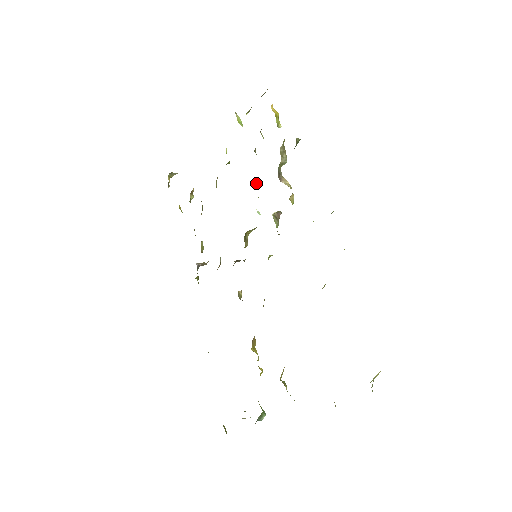
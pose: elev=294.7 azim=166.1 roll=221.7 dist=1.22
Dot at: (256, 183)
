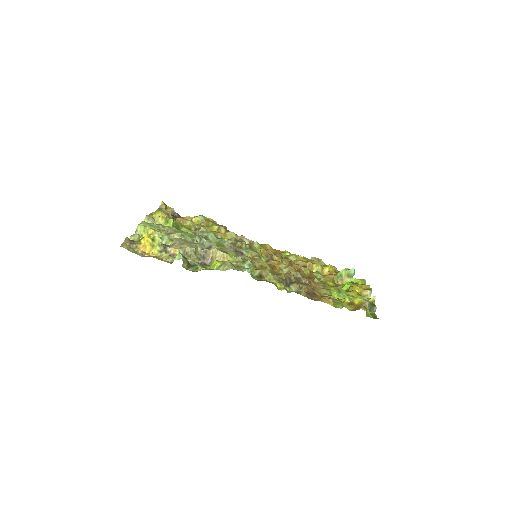
Dot at: (200, 237)
